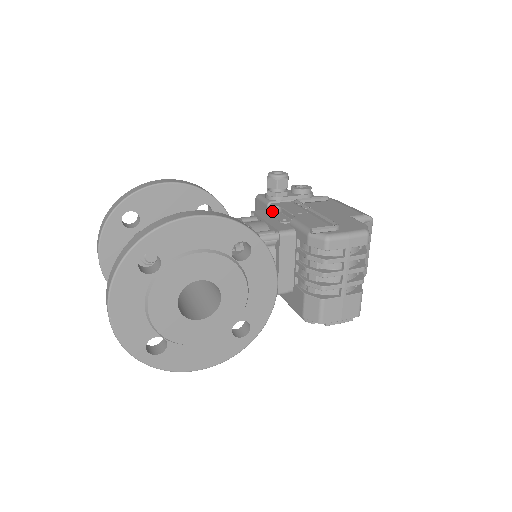
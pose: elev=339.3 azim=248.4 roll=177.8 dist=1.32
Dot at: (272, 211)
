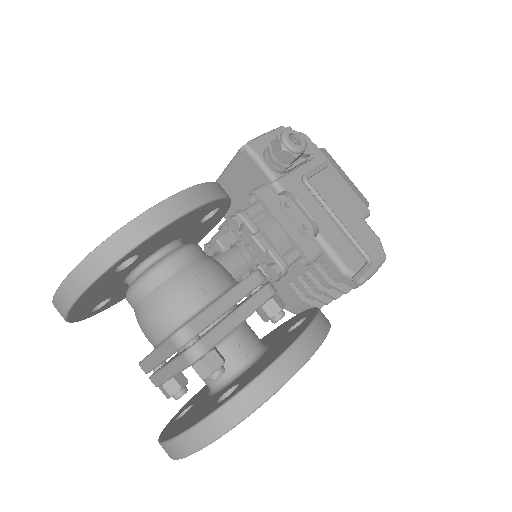
Dot at: (278, 194)
